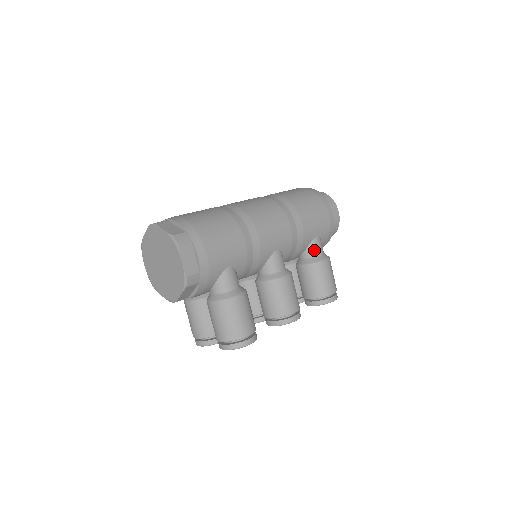
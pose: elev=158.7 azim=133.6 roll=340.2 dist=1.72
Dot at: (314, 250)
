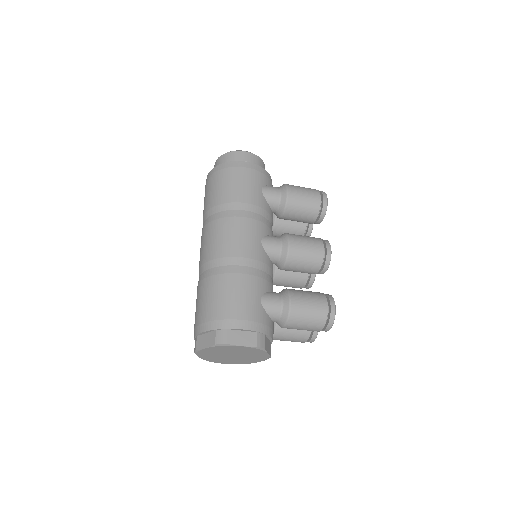
Dot at: (274, 198)
